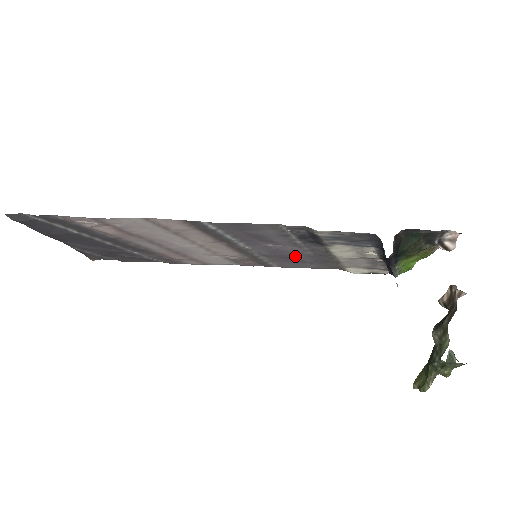
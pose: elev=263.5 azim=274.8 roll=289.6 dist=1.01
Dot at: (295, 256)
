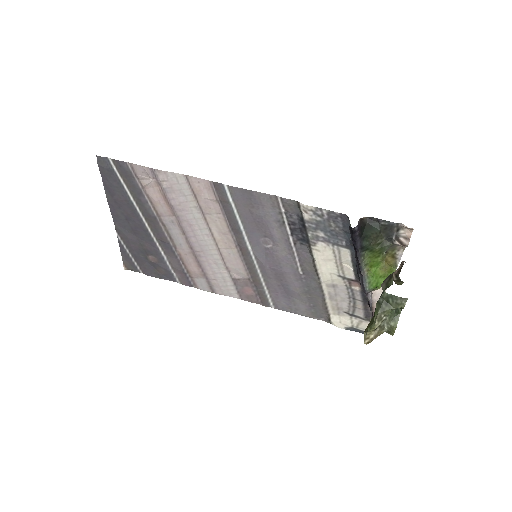
Dot at: (287, 275)
